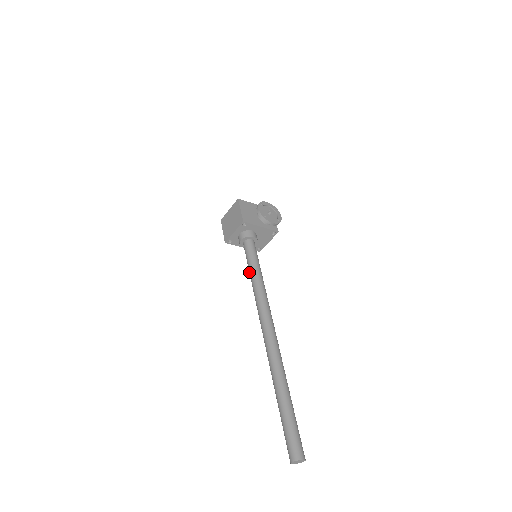
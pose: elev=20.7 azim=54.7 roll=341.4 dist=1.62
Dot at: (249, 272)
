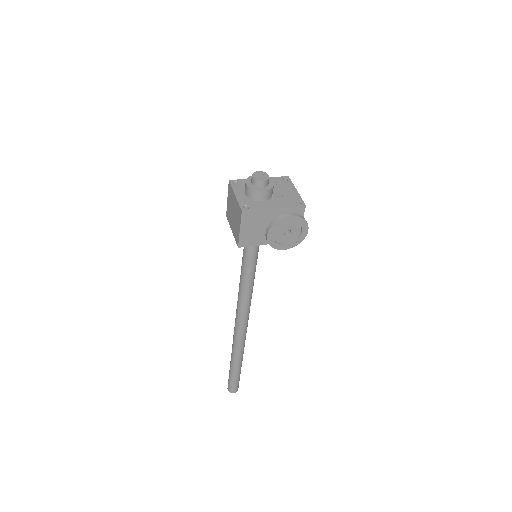
Dot at: occluded
